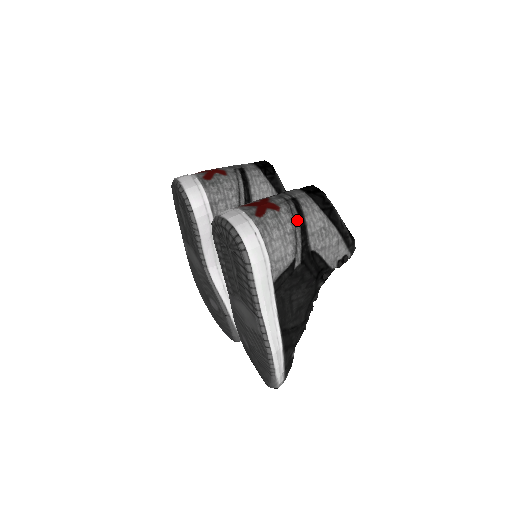
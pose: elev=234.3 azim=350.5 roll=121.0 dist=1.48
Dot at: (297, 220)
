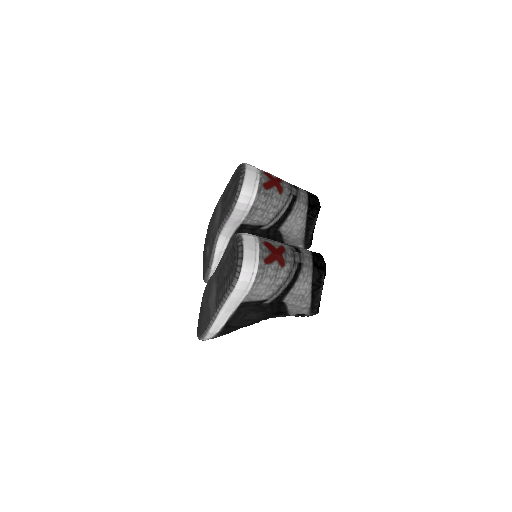
Dot at: (289, 280)
